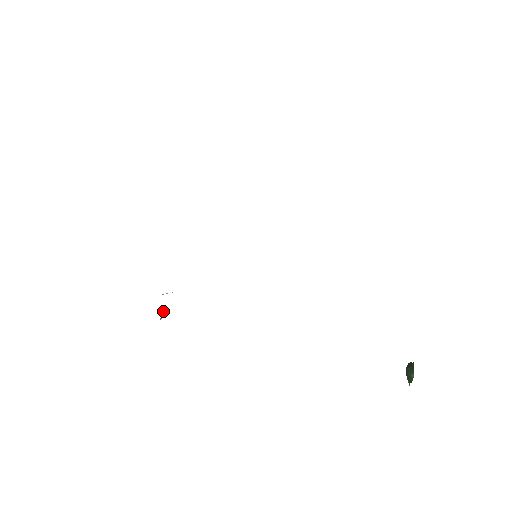
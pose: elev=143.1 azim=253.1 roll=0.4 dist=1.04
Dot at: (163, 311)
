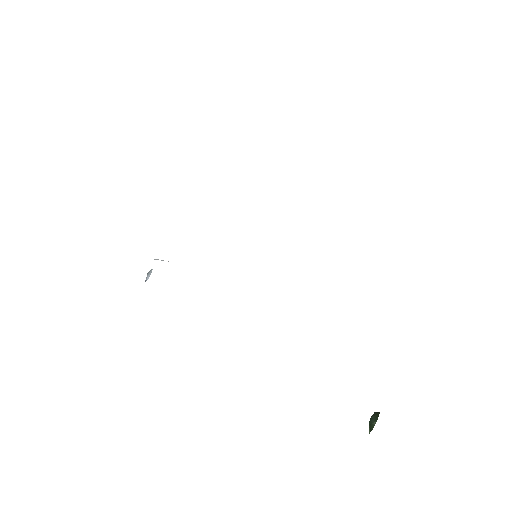
Dot at: (150, 274)
